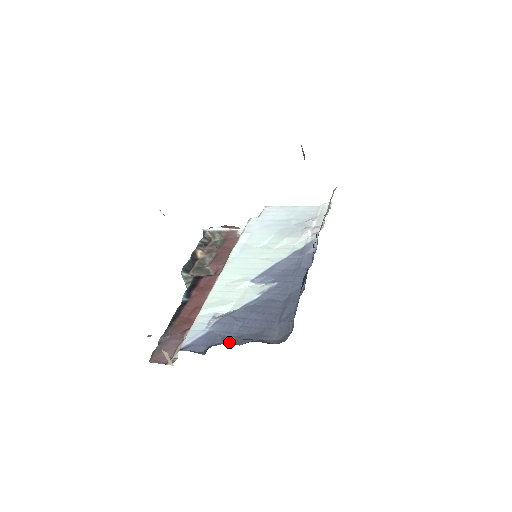
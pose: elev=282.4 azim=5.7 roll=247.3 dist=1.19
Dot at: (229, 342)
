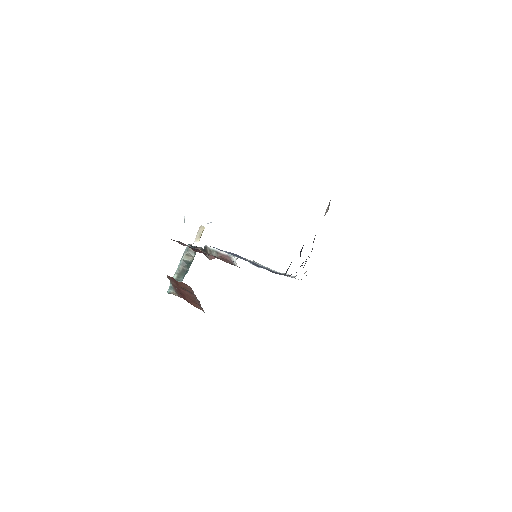
Dot at: occluded
